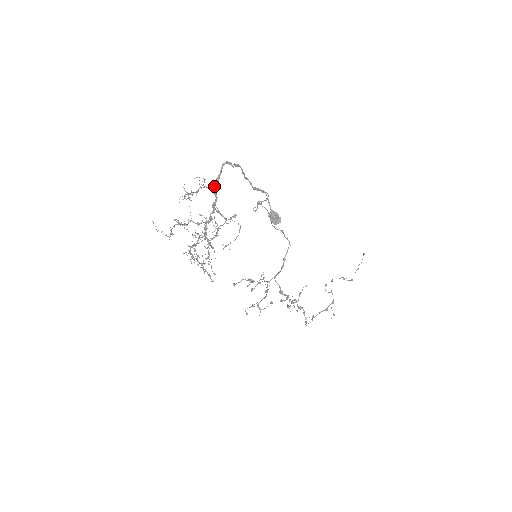
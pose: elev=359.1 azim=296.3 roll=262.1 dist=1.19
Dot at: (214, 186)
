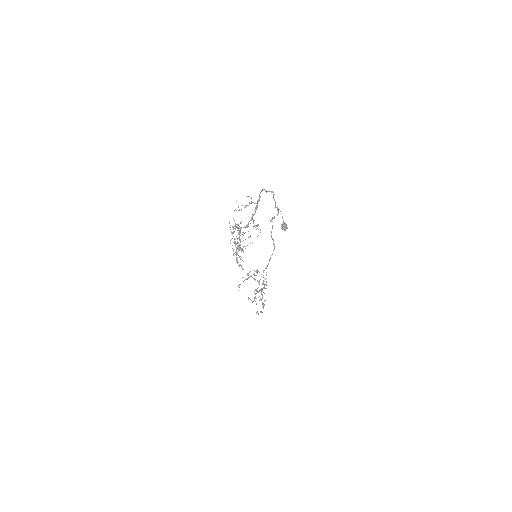
Dot at: (257, 203)
